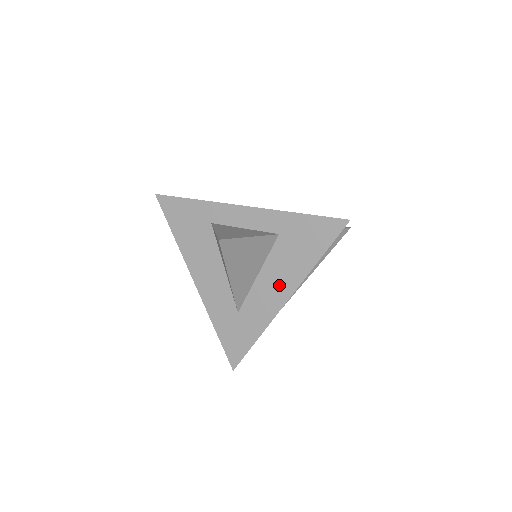
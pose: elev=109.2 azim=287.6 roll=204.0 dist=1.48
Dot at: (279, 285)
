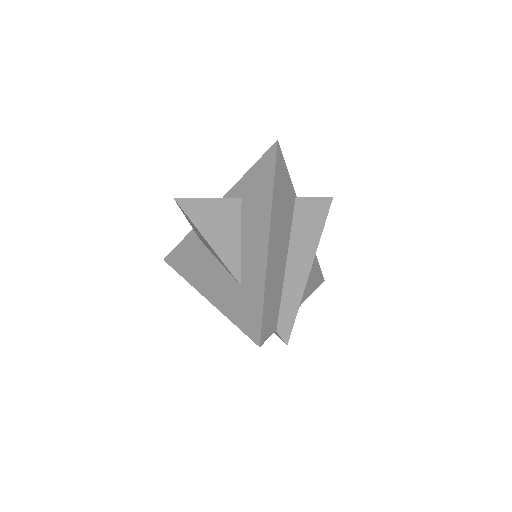
Dot at: (258, 230)
